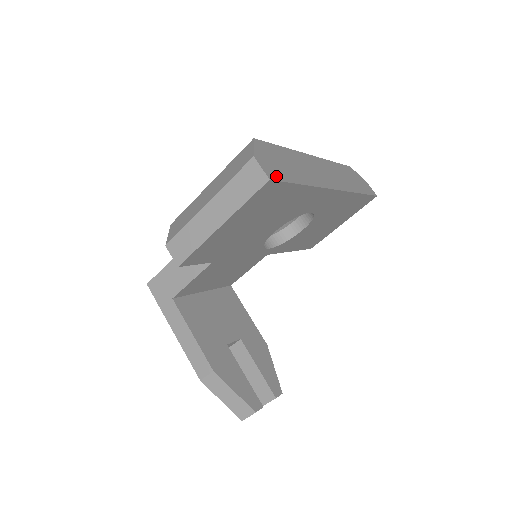
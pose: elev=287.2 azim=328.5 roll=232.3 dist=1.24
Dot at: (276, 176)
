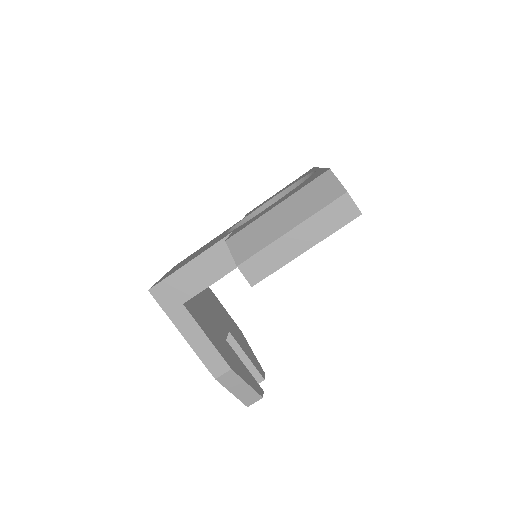
Dot at: occluded
